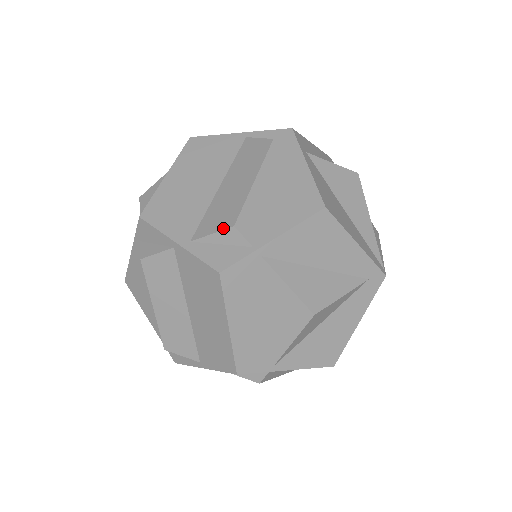
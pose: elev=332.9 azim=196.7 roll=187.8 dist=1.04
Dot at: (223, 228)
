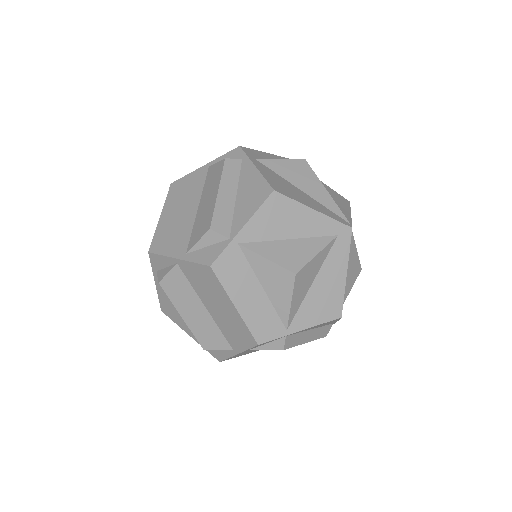
Dot at: (204, 234)
